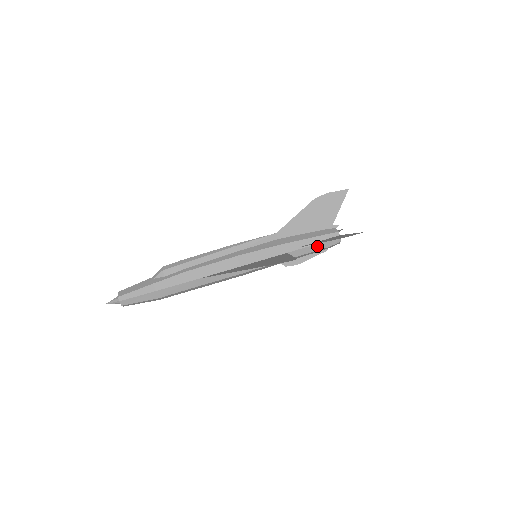
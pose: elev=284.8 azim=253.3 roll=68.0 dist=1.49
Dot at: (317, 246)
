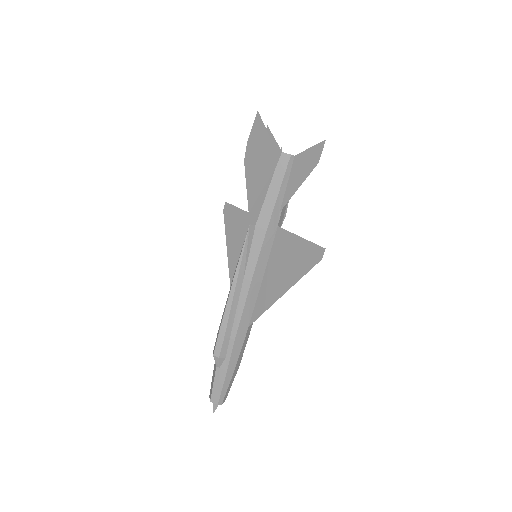
Dot at: occluded
